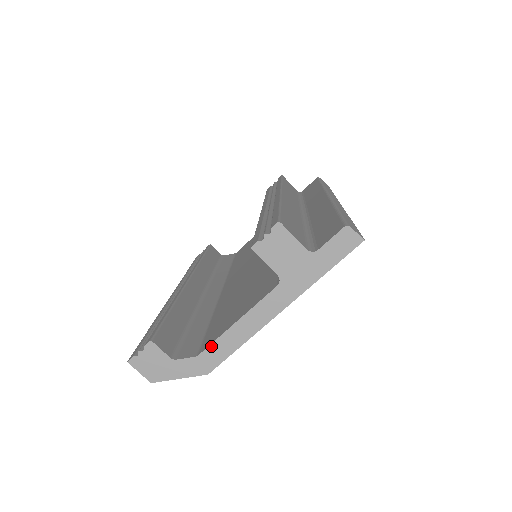
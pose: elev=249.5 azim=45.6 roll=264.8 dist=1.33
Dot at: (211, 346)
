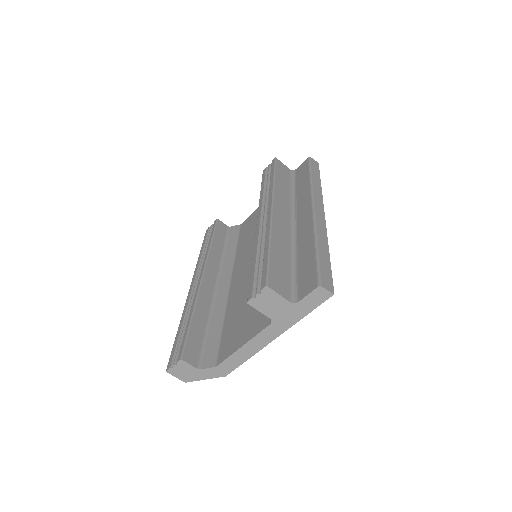
Dot at: (225, 361)
